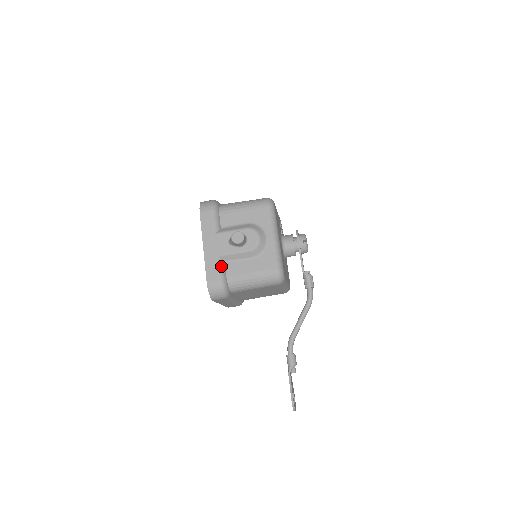
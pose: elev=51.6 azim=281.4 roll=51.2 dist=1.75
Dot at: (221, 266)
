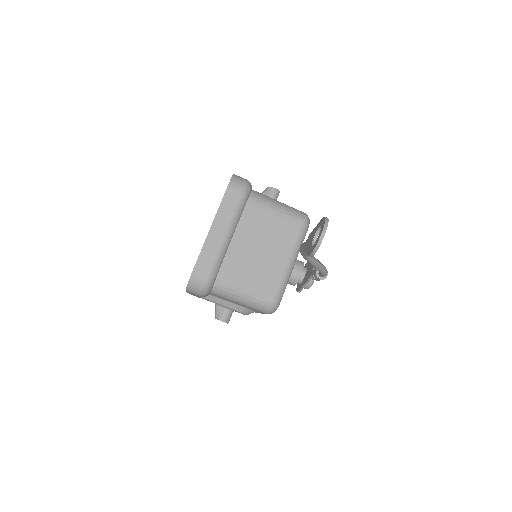
Dot at: occluded
